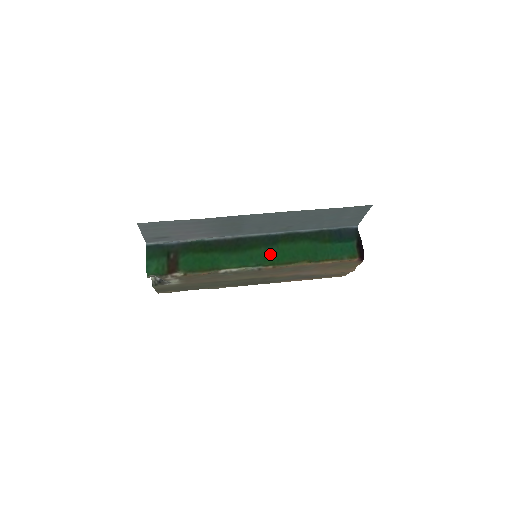
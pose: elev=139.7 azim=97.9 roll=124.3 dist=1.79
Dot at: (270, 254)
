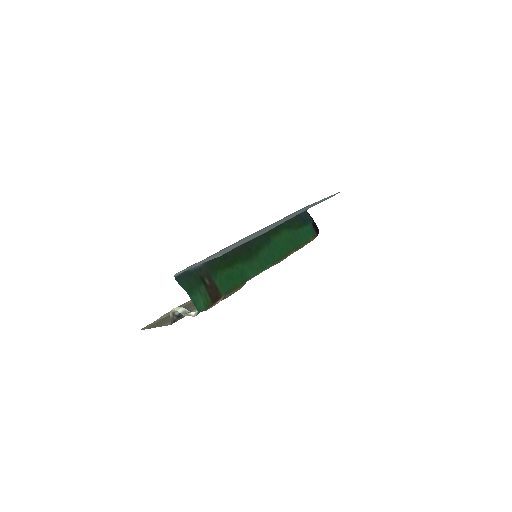
Dot at: (274, 251)
